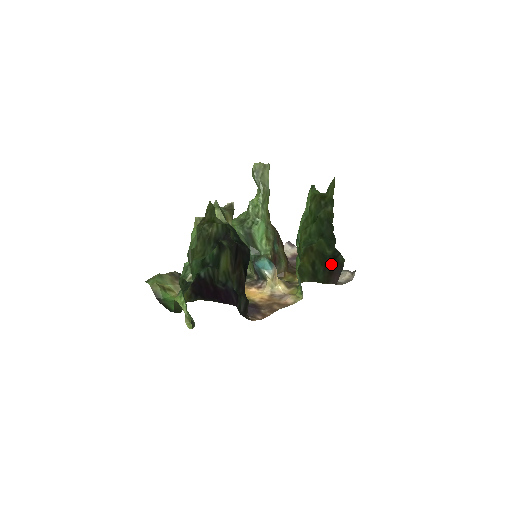
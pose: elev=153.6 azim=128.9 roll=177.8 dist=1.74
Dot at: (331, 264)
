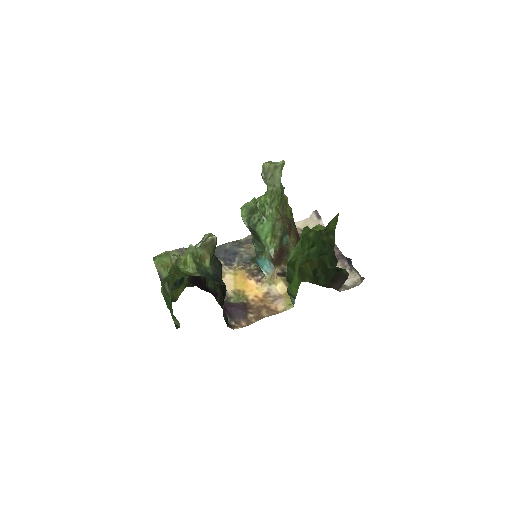
Dot at: (334, 274)
